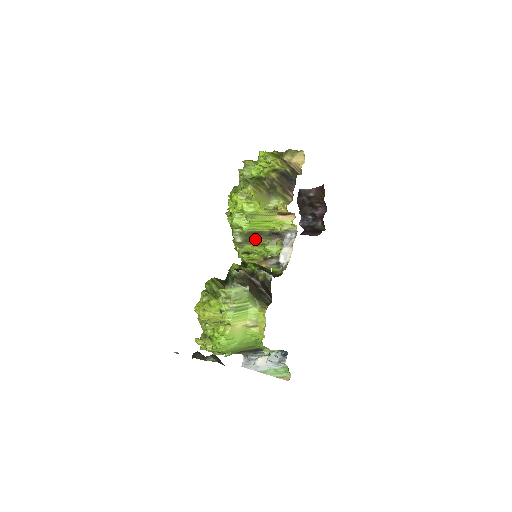
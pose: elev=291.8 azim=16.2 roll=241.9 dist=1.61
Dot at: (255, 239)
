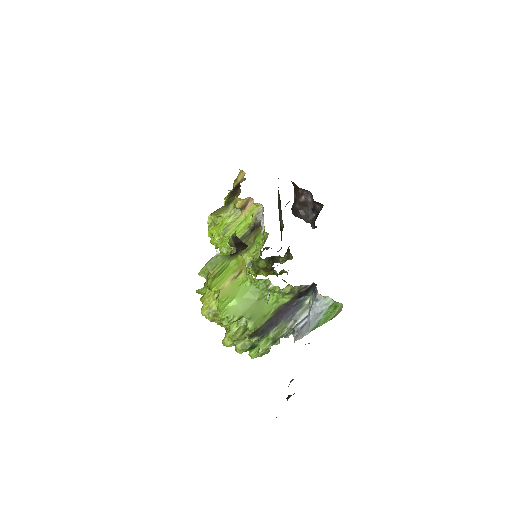
Dot at: occluded
